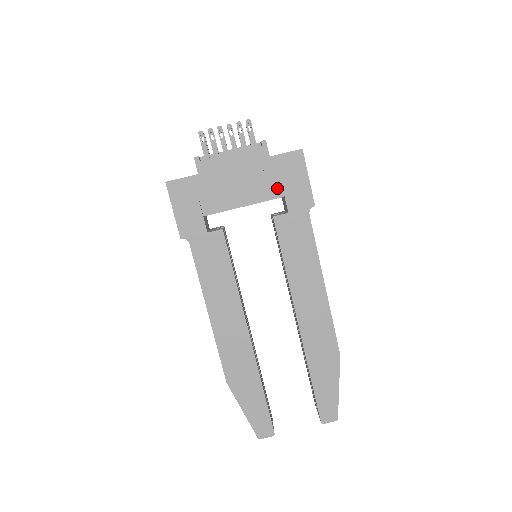
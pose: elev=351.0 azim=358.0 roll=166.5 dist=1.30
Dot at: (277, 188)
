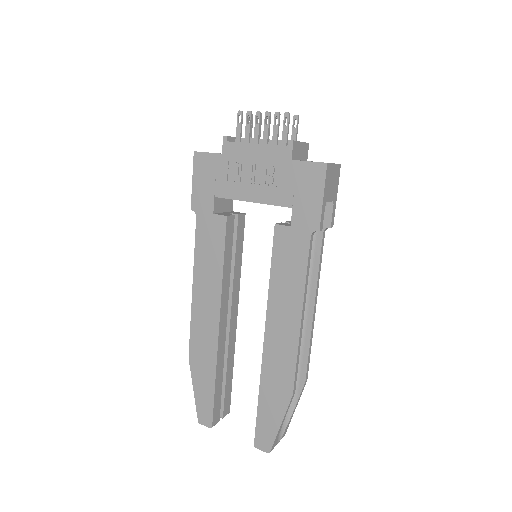
Dot at: (288, 196)
